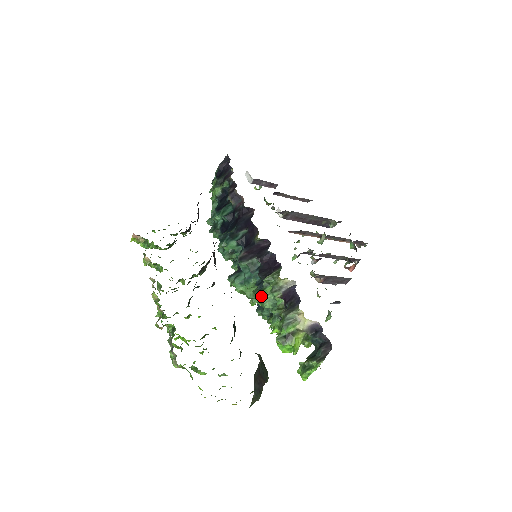
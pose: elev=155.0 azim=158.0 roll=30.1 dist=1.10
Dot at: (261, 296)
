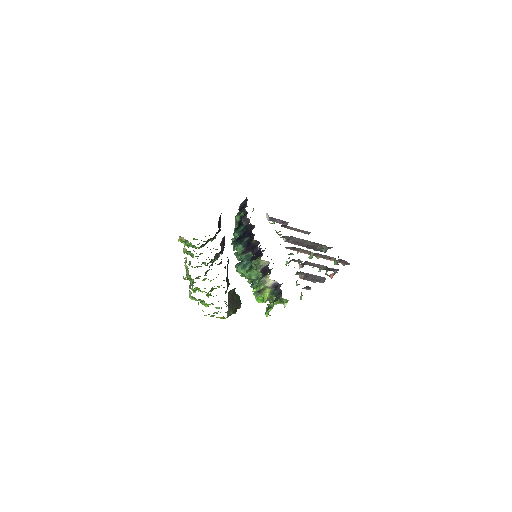
Dot at: (250, 272)
